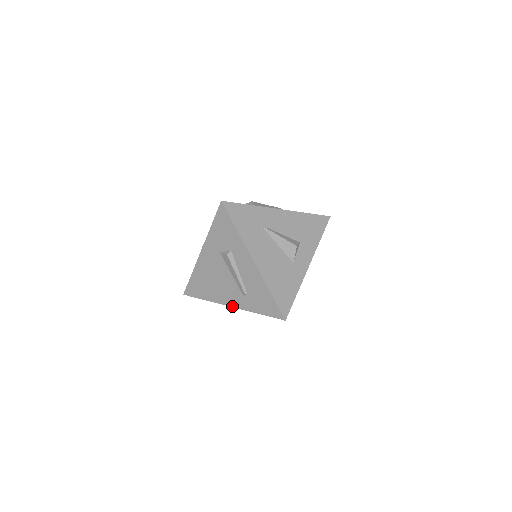
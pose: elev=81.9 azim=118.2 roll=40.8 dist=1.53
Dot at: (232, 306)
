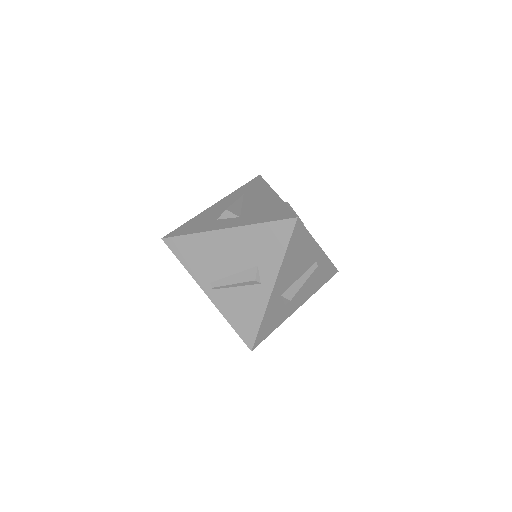
Dot at: occluded
